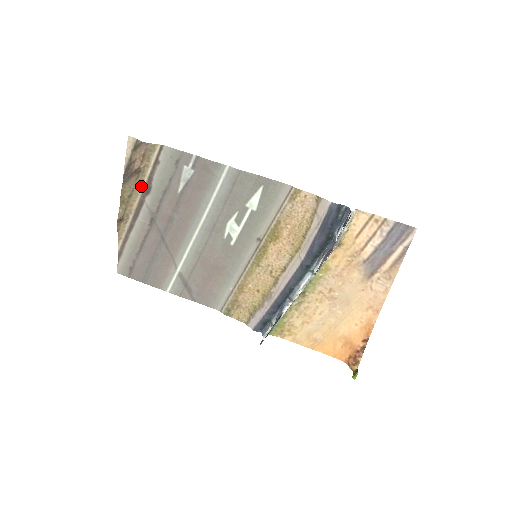
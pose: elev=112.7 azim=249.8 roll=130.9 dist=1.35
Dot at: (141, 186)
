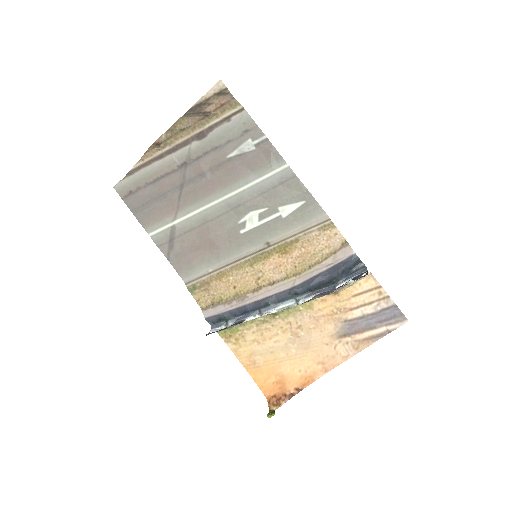
Dot at: (198, 129)
